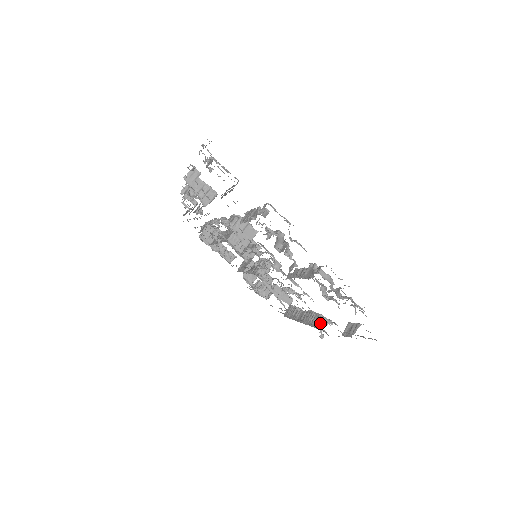
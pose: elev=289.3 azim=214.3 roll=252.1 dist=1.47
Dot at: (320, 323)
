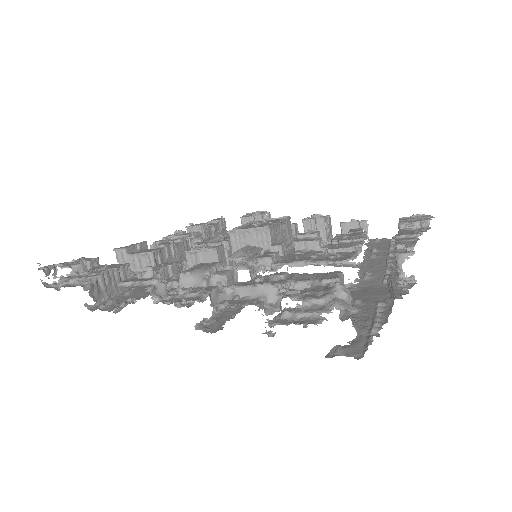
Dot at: occluded
